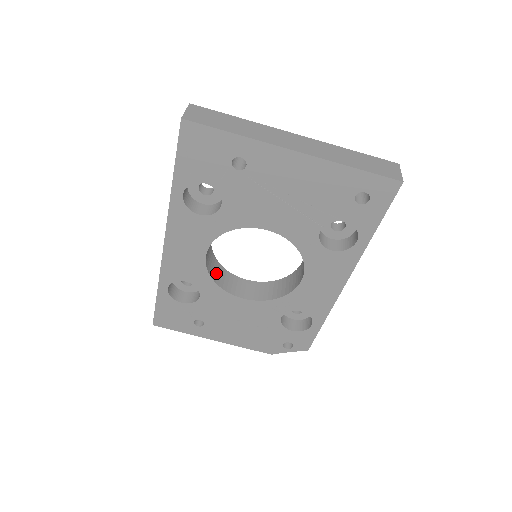
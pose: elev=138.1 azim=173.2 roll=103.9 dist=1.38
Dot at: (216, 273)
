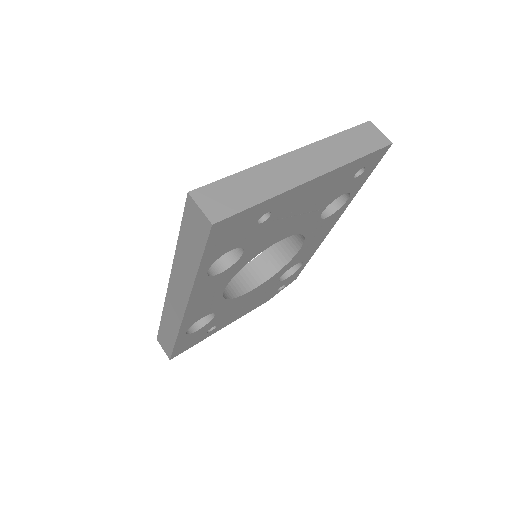
Dot at: occluded
